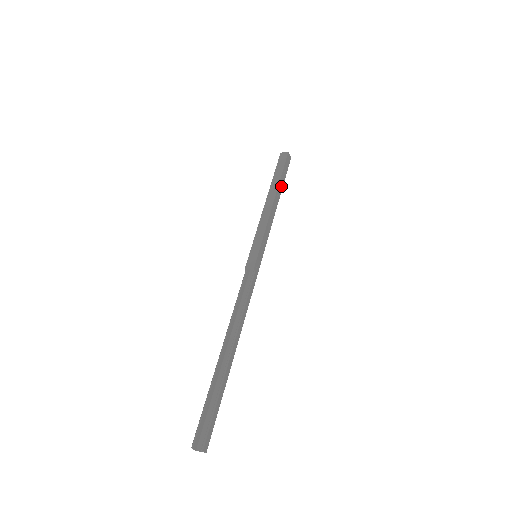
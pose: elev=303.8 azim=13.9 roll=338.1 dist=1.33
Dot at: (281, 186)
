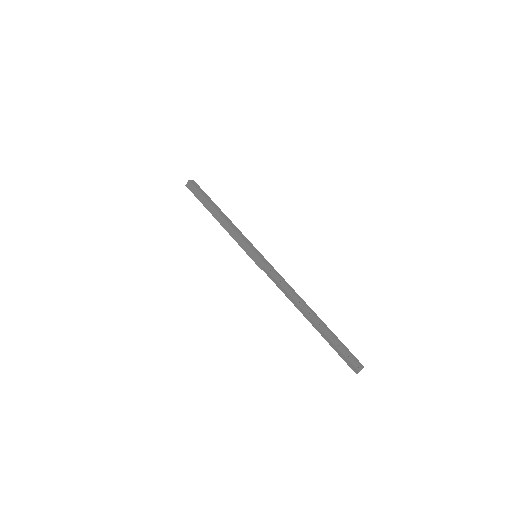
Dot at: (213, 203)
